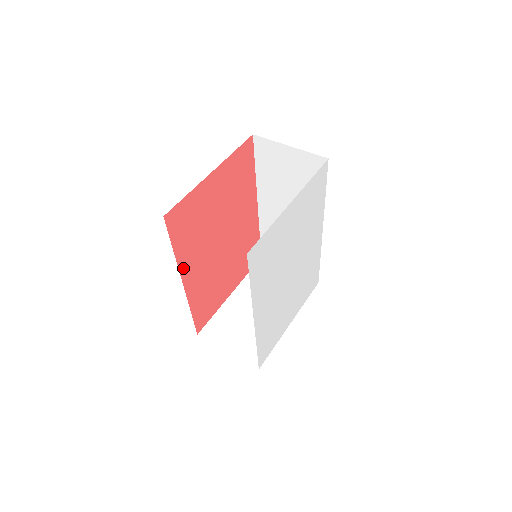
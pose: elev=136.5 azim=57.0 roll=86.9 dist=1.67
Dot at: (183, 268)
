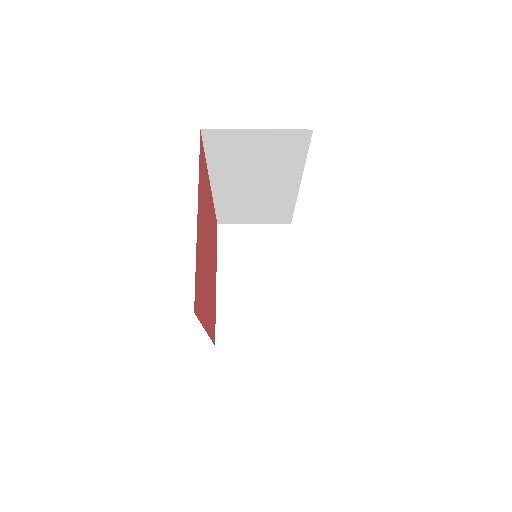
Dot at: (204, 322)
